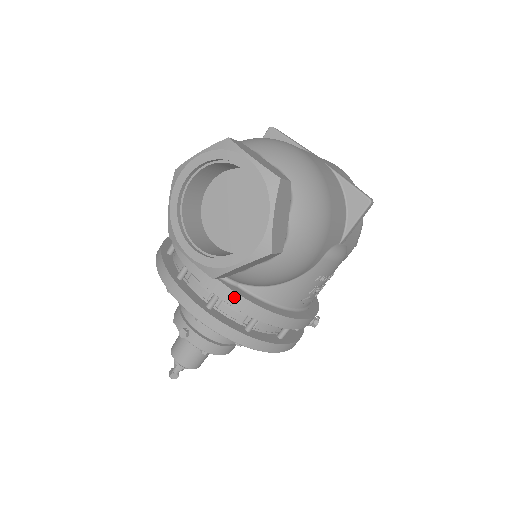
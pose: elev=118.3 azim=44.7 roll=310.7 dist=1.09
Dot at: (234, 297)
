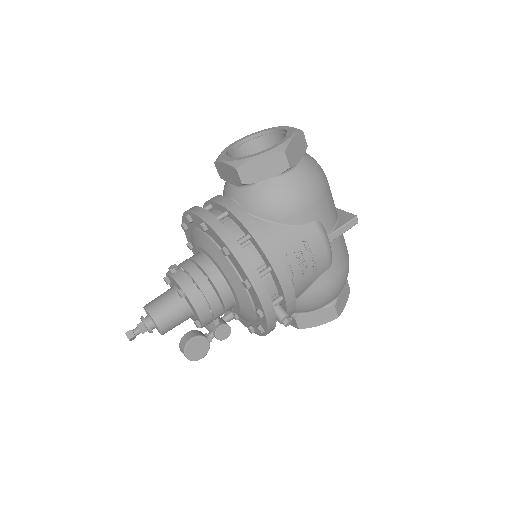
Dot at: (239, 210)
